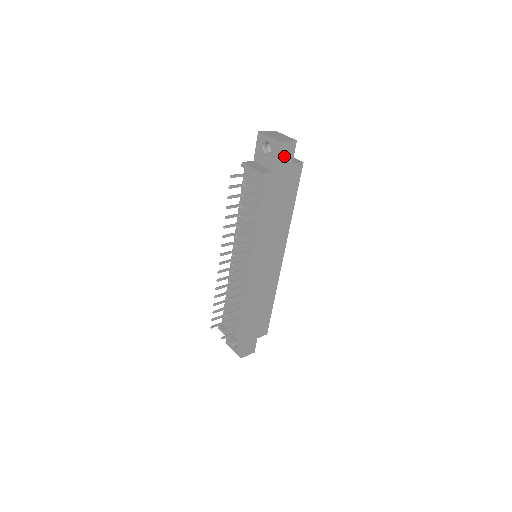
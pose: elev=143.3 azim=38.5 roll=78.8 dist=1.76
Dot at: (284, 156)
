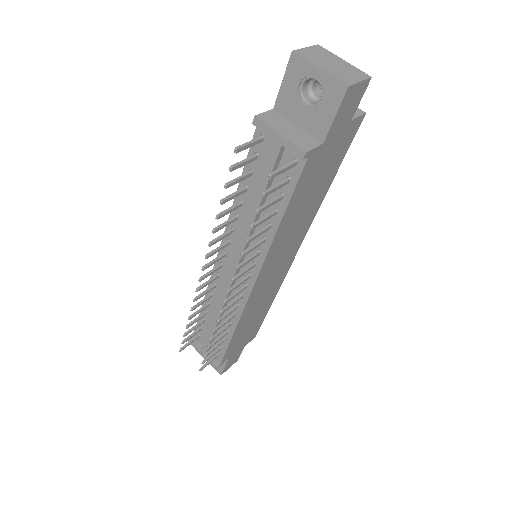
Dot at: (345, 111)
